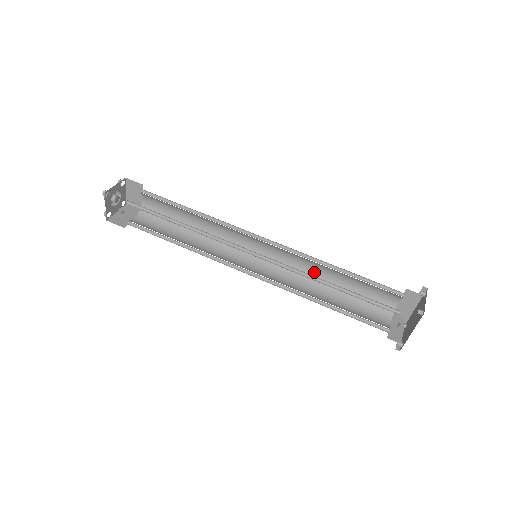
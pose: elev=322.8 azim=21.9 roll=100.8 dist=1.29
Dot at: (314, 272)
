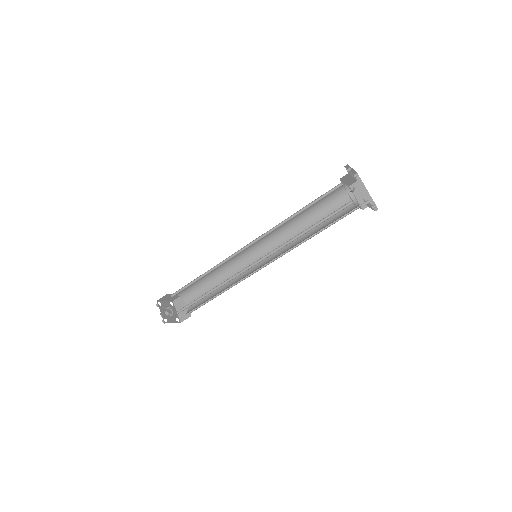
Dot at: (299, 237)
